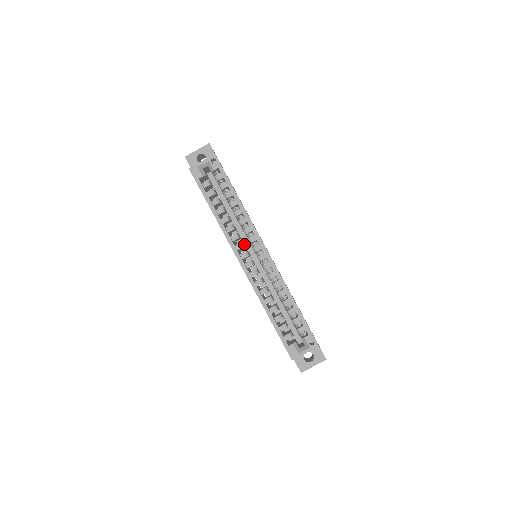
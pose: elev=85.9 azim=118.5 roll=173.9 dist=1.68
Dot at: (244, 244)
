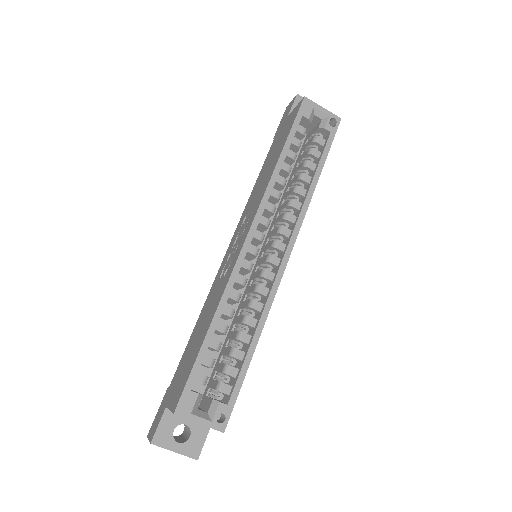
Dot at: occluded
